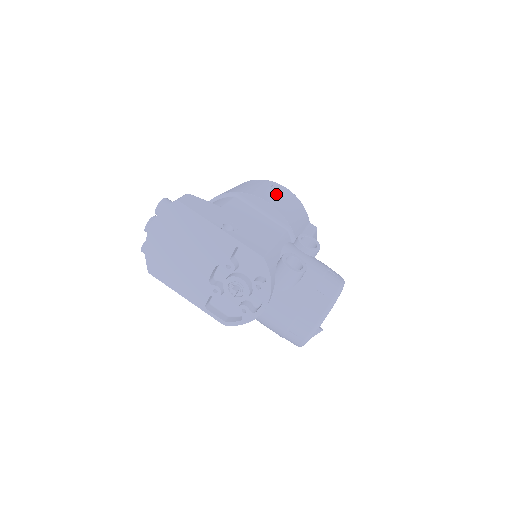
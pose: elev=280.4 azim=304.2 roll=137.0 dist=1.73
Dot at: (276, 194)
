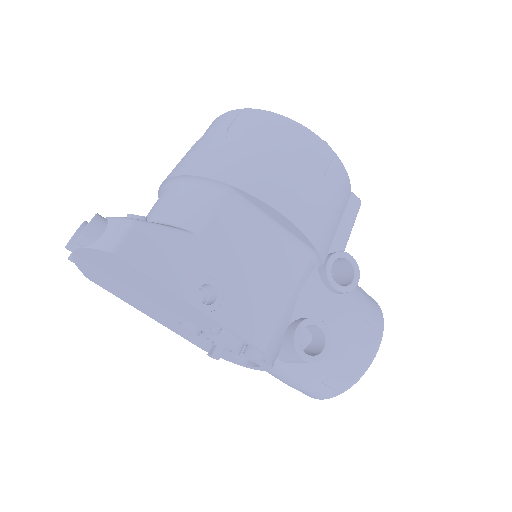
Dot at: (301, 176)
